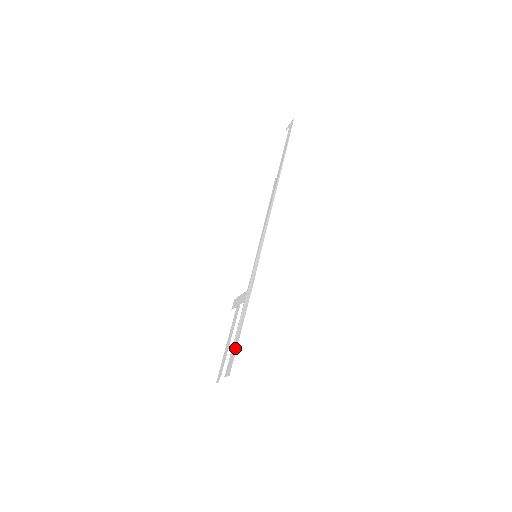
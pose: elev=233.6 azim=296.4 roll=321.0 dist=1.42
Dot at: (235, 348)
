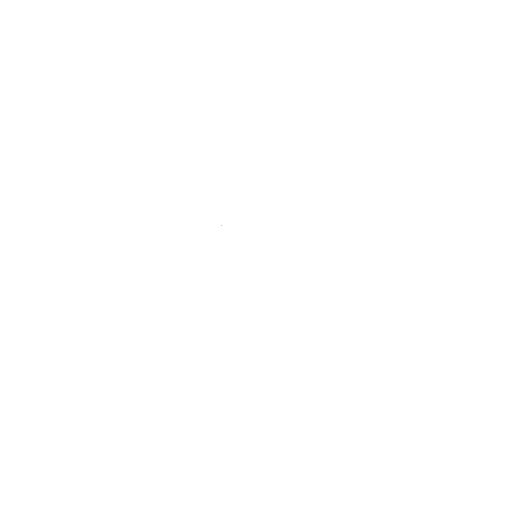
Dot at: occluded
